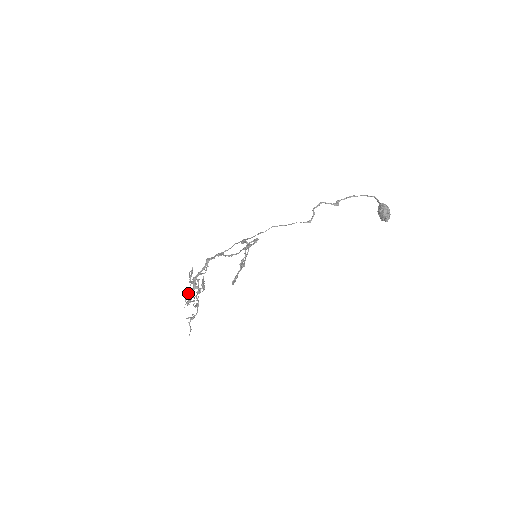
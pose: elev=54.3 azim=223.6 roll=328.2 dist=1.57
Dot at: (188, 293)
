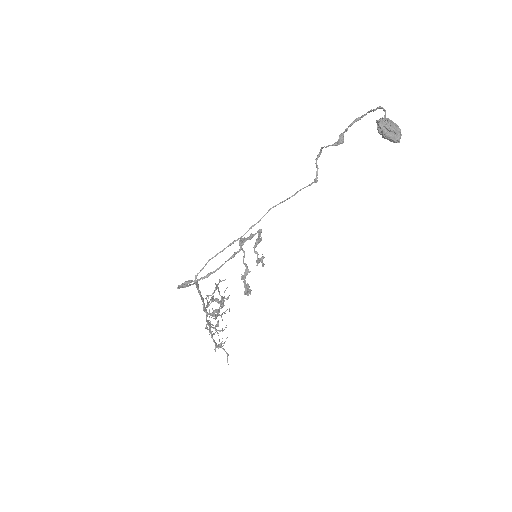
Dot at: occluded
